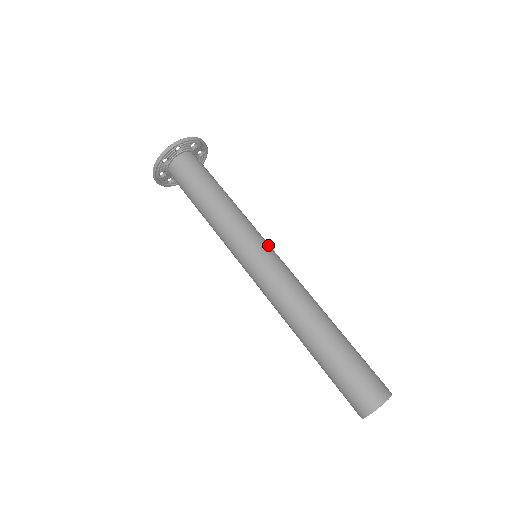
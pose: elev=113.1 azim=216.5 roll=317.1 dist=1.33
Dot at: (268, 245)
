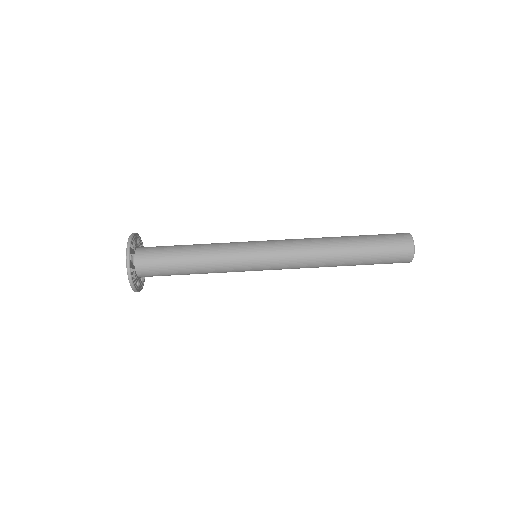
Dot at: (257, 251)
